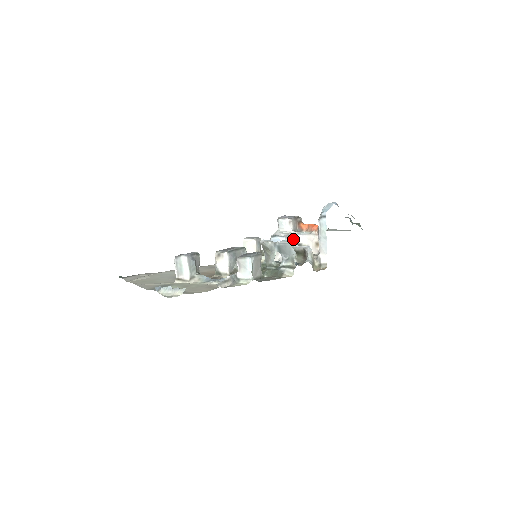
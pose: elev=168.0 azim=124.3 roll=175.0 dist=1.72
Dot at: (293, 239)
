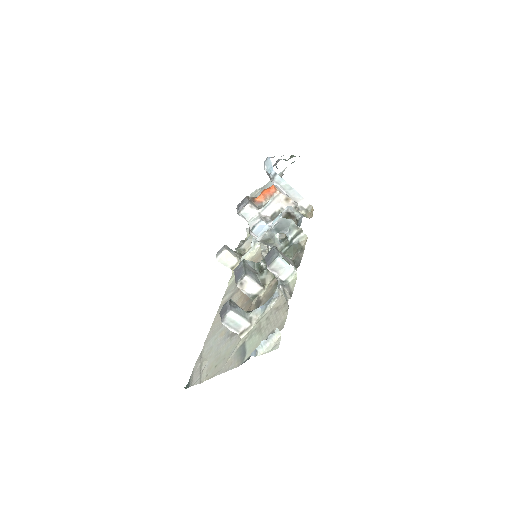
Dot at: (265, 215)
